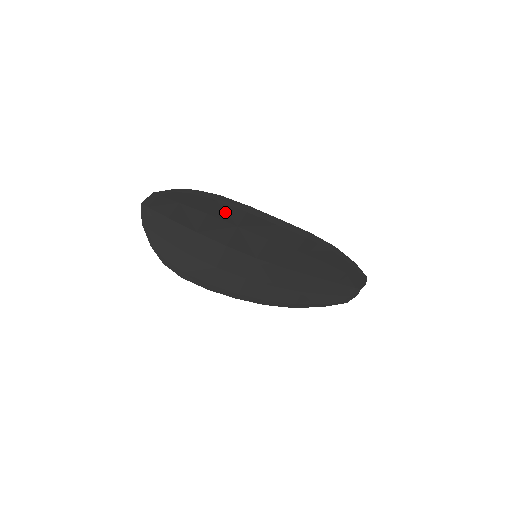
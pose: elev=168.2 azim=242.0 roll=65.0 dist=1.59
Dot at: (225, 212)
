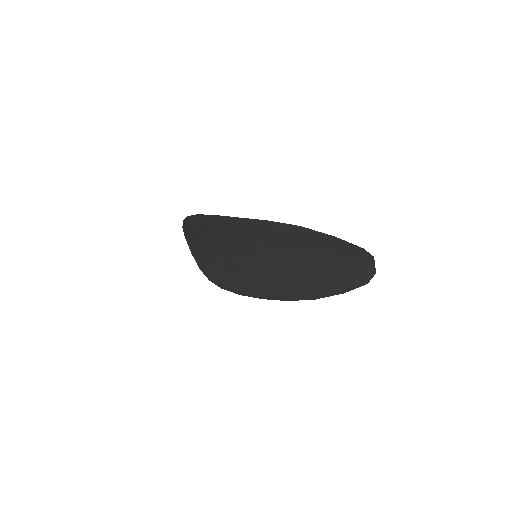
Dot at: (210, 226)
